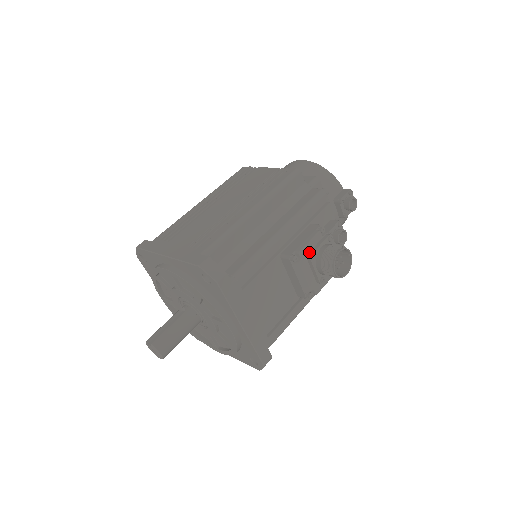
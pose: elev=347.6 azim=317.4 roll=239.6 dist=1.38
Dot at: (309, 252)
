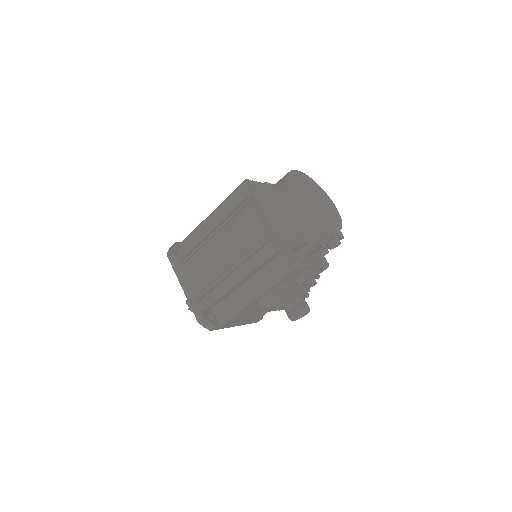
Dot at: (277, 306)
